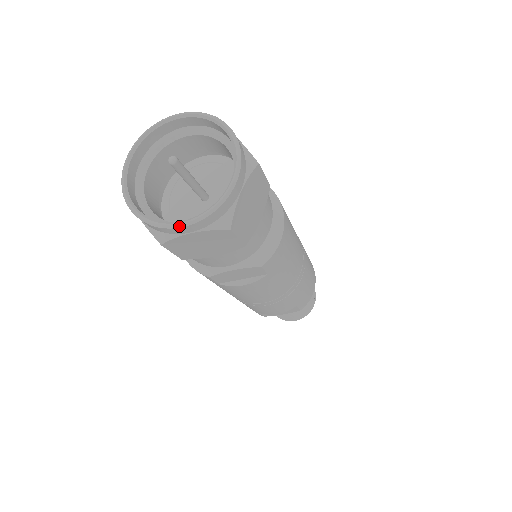
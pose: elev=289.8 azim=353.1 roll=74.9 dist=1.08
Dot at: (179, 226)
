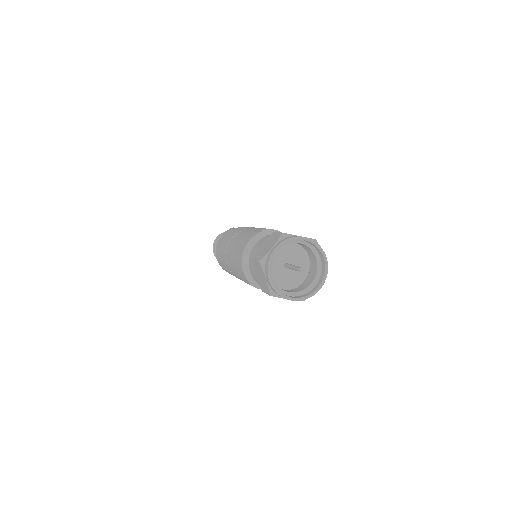
Dot at: (291, 300)
